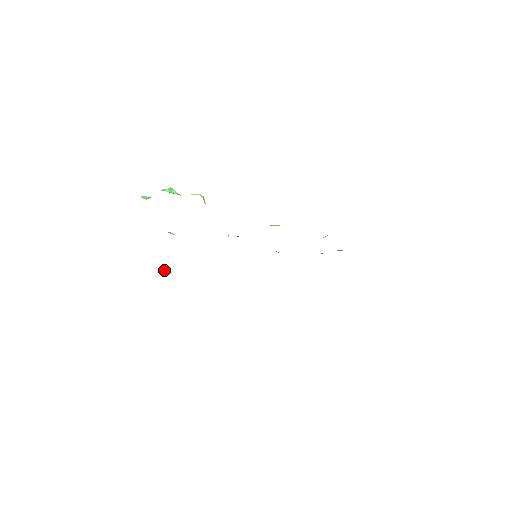
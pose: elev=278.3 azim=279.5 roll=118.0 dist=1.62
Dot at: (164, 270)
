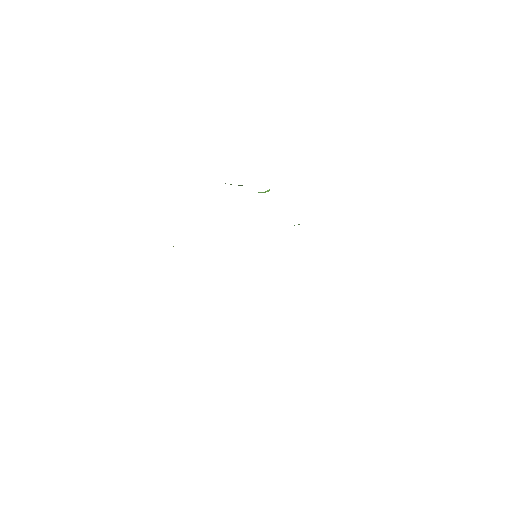
Dot at: occluded
